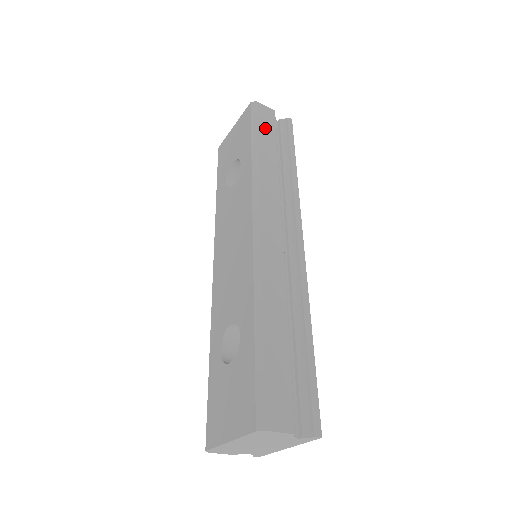
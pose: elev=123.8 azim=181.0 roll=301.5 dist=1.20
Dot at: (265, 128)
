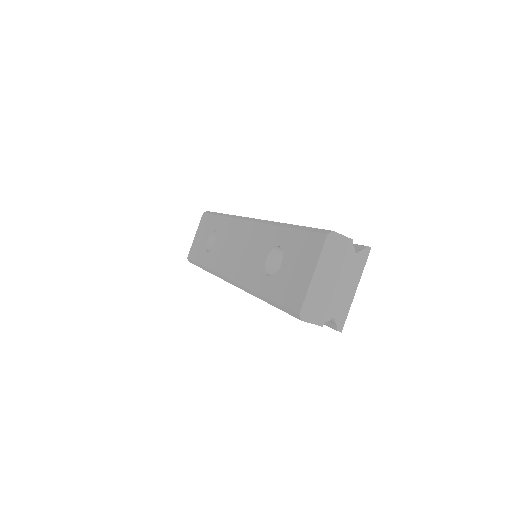
Dot at: occluded
